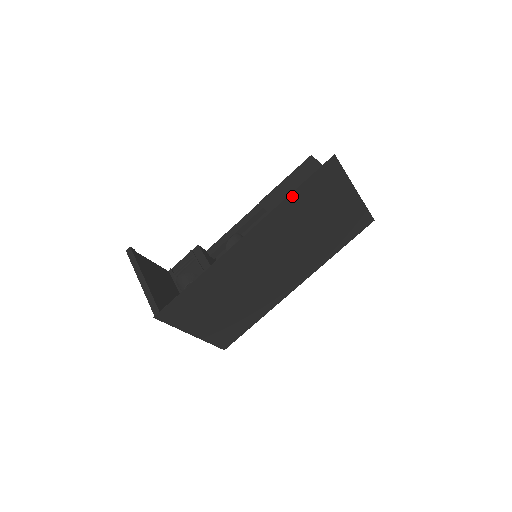
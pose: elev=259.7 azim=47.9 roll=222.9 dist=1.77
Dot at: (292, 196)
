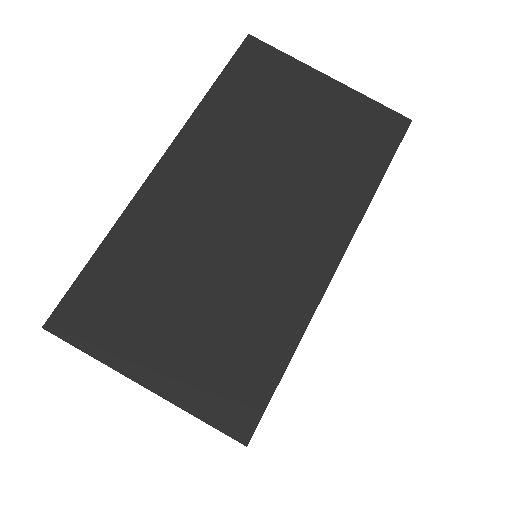
Dot at: (214, 93)
